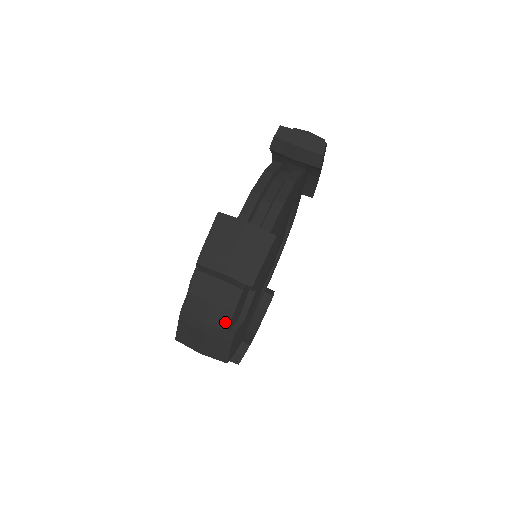
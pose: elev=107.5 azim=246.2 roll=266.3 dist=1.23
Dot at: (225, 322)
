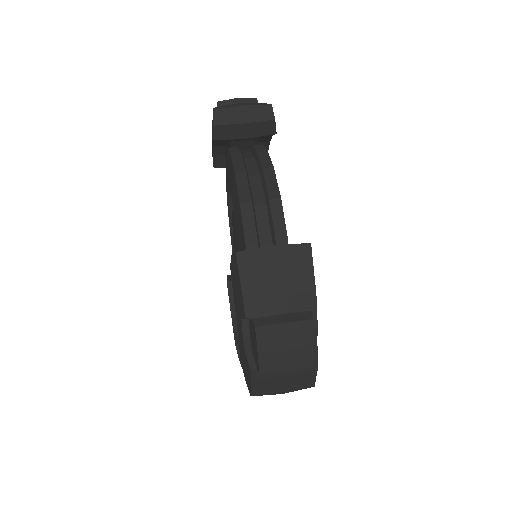
Dot at: (308, 359)
